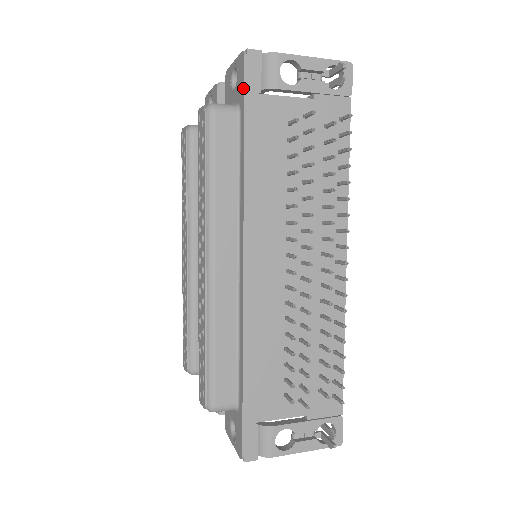
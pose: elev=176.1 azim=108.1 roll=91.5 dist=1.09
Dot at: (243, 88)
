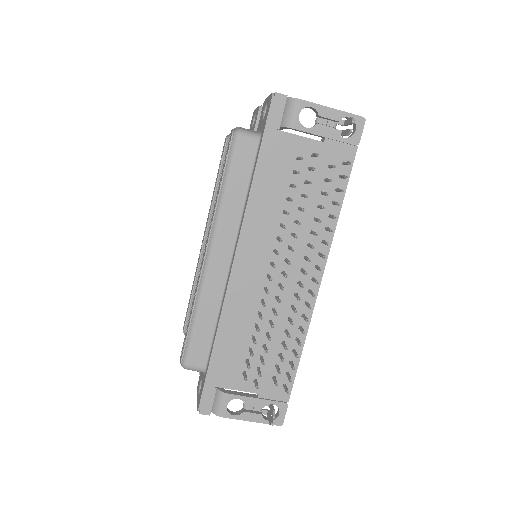
Dot at: (265, 123)
